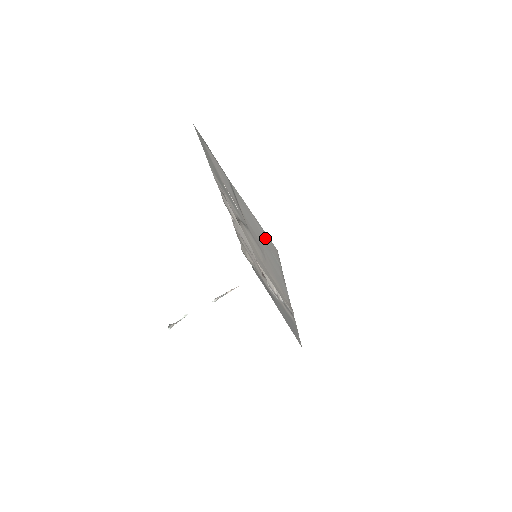
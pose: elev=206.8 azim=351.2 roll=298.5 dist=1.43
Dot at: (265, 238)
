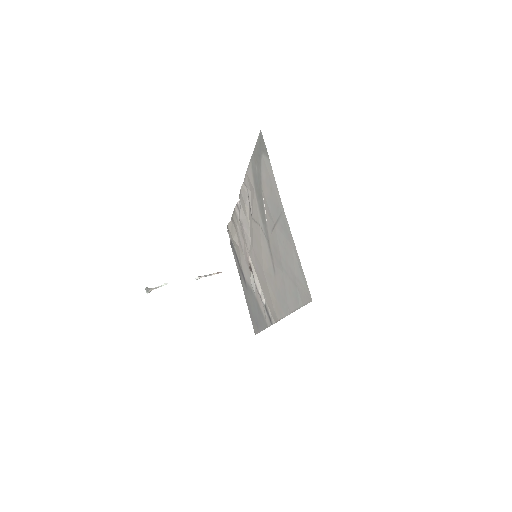
Dot at: (298, 277)
